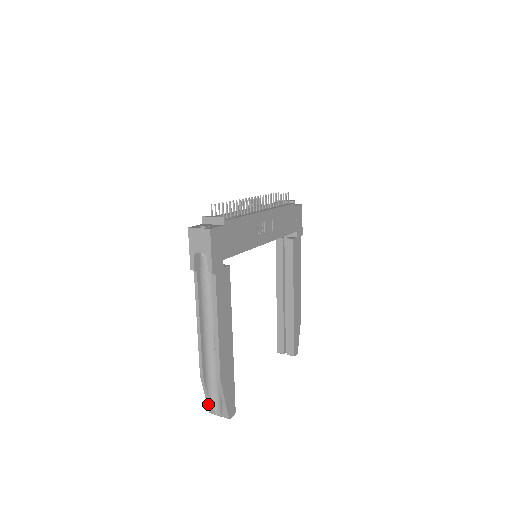
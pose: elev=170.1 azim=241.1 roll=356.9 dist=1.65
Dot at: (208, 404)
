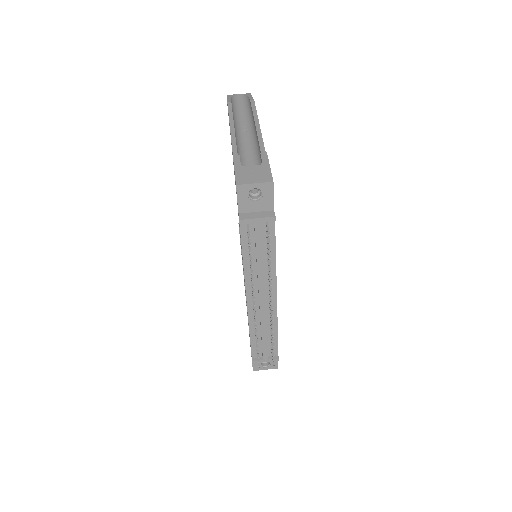
Dot at: occluded
